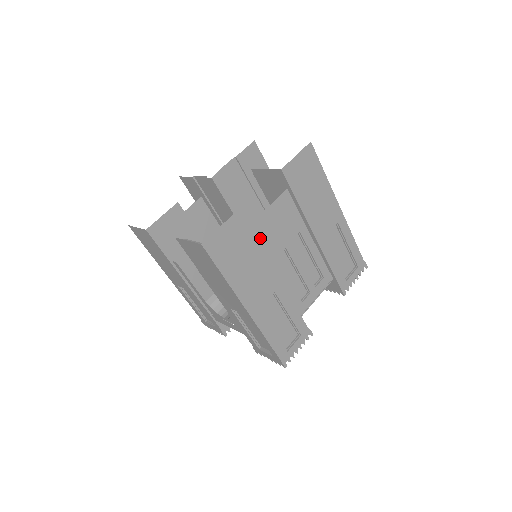
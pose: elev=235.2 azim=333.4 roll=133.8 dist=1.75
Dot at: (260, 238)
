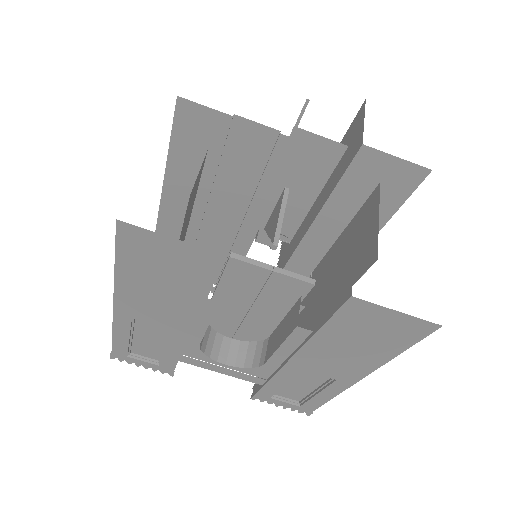
Dot at: occluded
